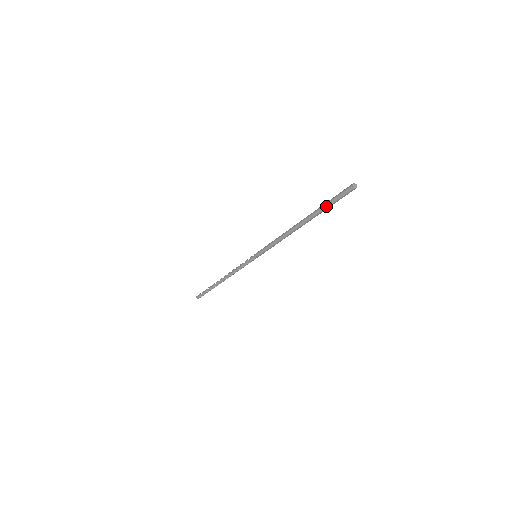
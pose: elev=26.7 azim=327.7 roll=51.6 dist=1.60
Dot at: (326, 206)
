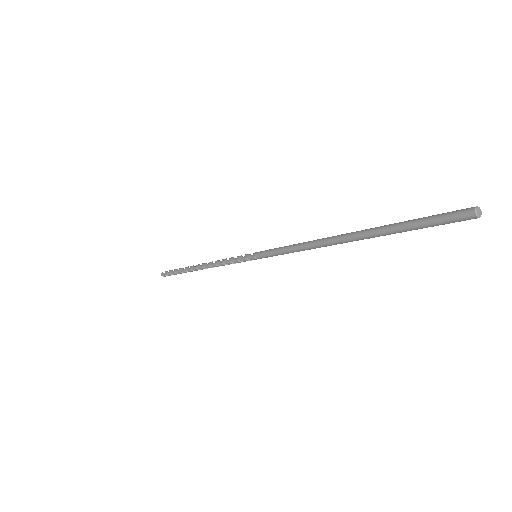
Dot at: (403, 229)
